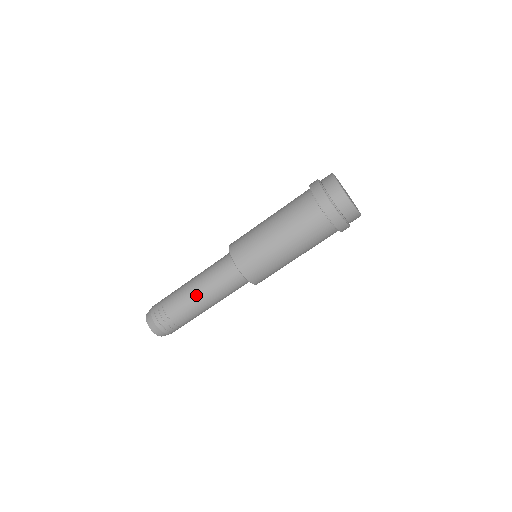
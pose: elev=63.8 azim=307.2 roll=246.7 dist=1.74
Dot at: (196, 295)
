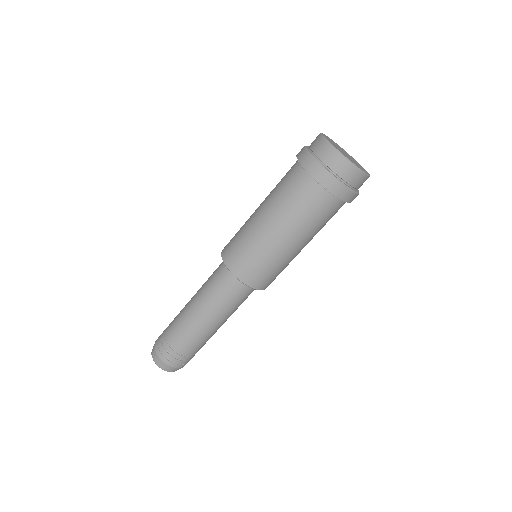
Dot at: (214, 327)
